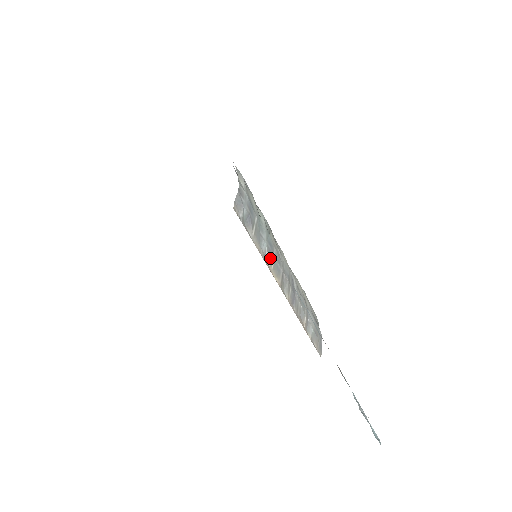
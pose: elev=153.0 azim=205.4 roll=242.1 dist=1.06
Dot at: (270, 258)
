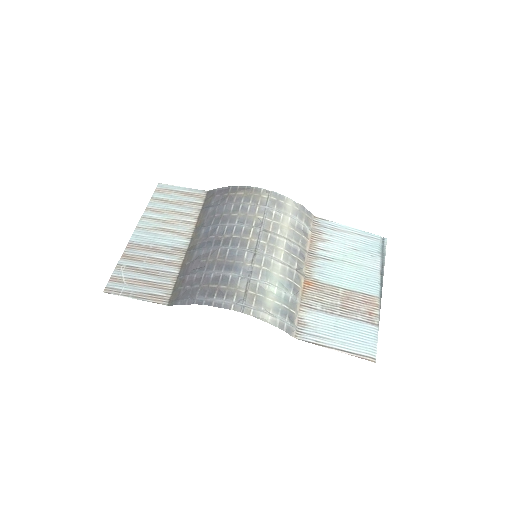
Dot at: (296, 289)
